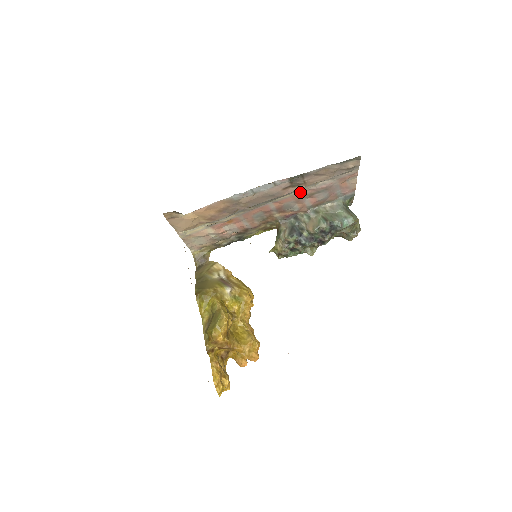
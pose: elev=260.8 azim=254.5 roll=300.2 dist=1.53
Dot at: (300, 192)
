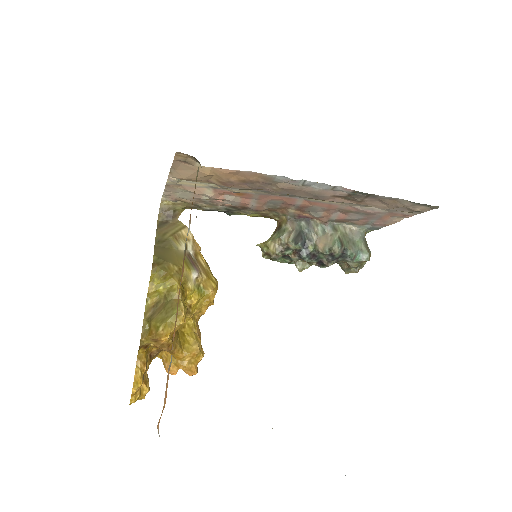
Dot at: (342, 204)
